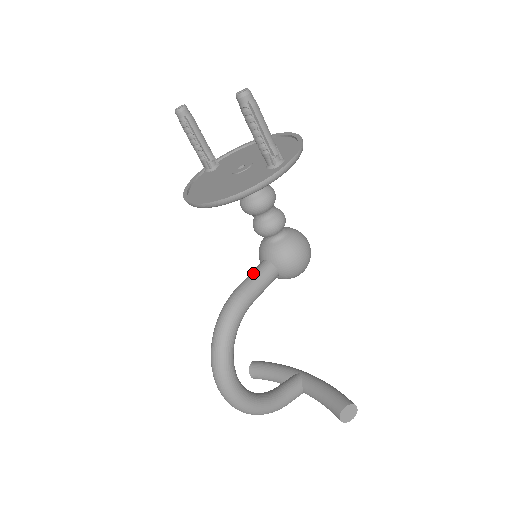
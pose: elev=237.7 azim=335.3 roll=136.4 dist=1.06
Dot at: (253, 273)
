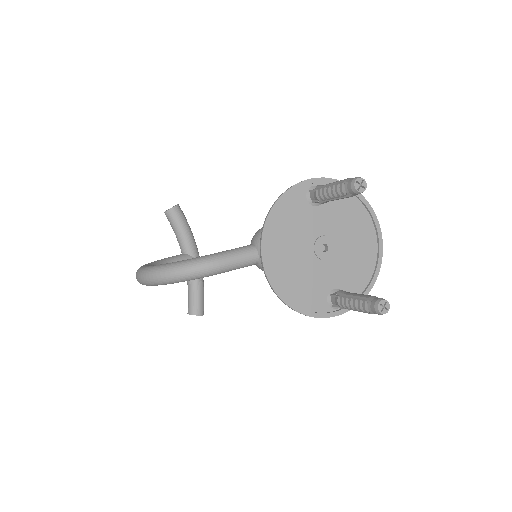
Dot at: (241, 259)
